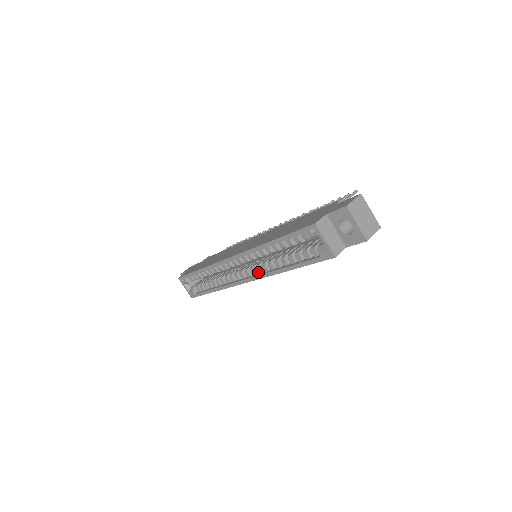
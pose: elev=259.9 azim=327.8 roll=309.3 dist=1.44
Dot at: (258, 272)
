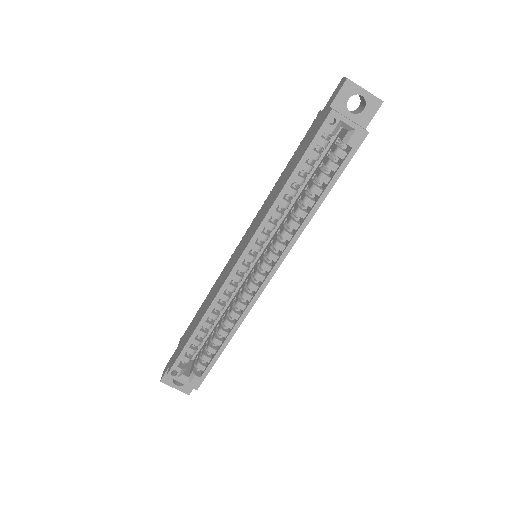
Dot at: (280, 250)
